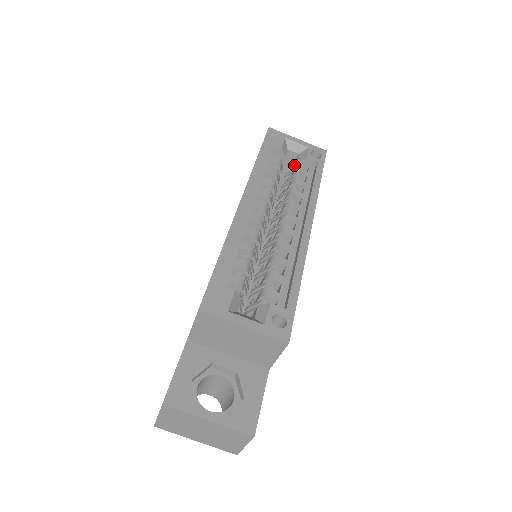
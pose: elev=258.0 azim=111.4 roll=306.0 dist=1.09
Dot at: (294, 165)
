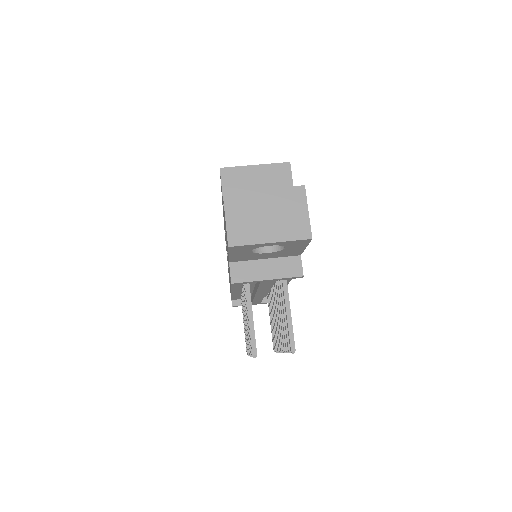
Dot at: occluded
